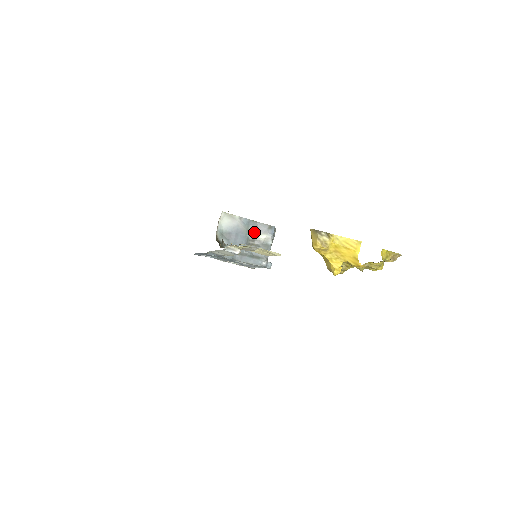
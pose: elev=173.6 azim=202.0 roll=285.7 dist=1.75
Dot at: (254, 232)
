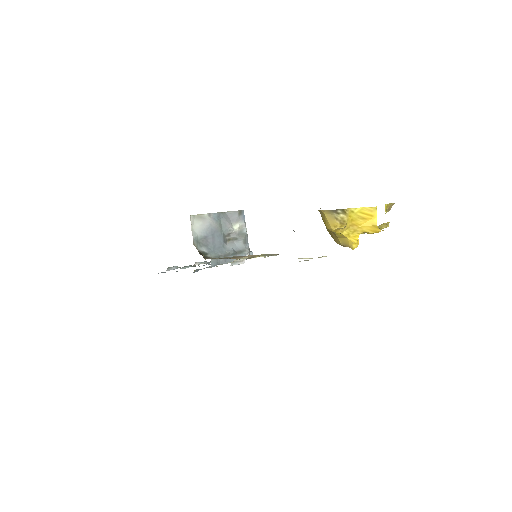
Dot at: (227, 225)
